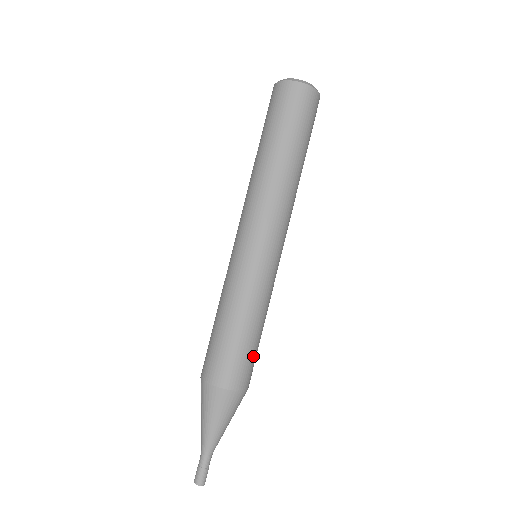
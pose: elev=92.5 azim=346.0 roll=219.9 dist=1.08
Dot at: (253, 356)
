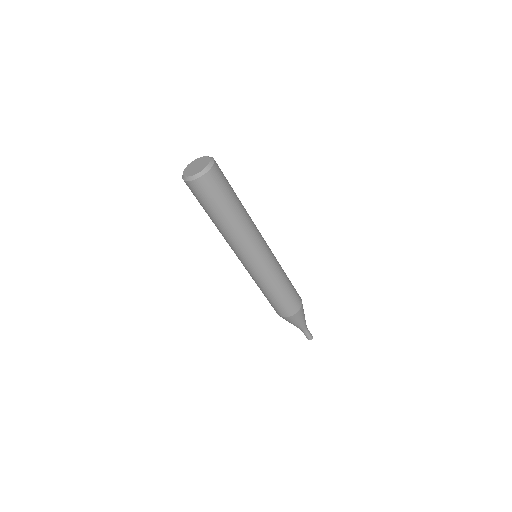
Dot at: (286, 302)
